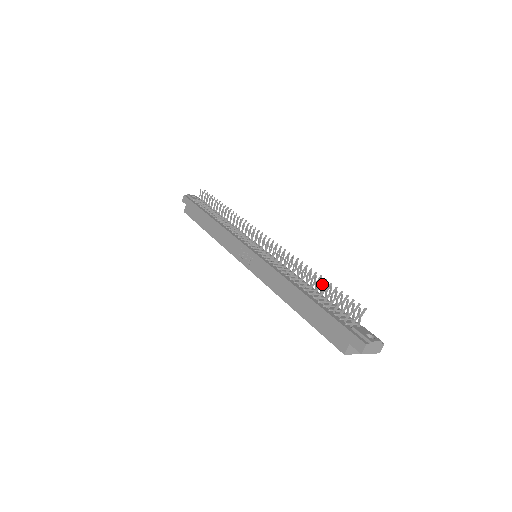
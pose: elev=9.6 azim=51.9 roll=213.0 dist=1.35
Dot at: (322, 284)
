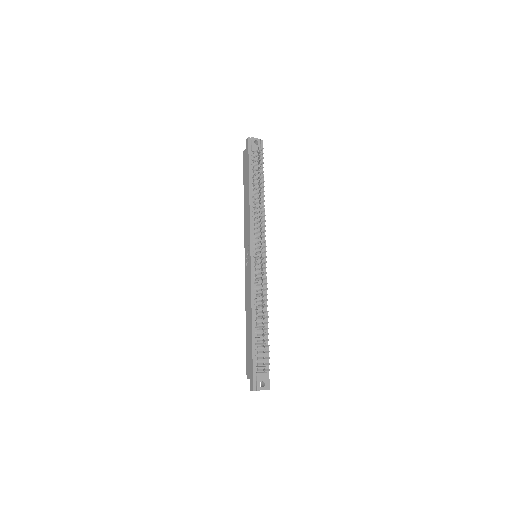
Dot at: (265, 328)
